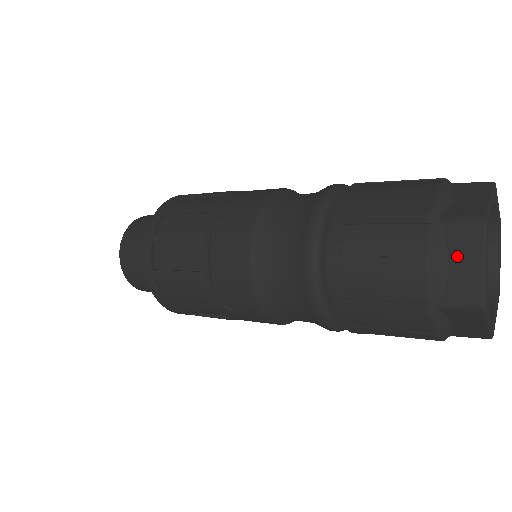
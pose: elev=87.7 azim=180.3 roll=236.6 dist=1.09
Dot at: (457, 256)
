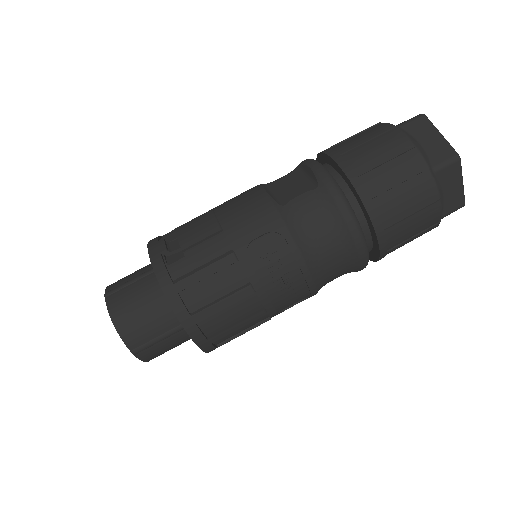
Dot at: (448, 186)
